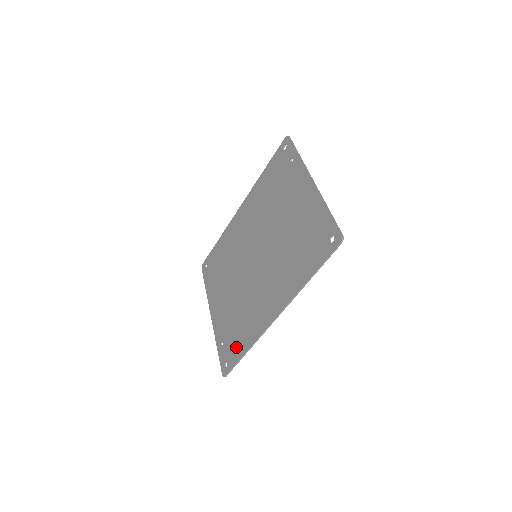
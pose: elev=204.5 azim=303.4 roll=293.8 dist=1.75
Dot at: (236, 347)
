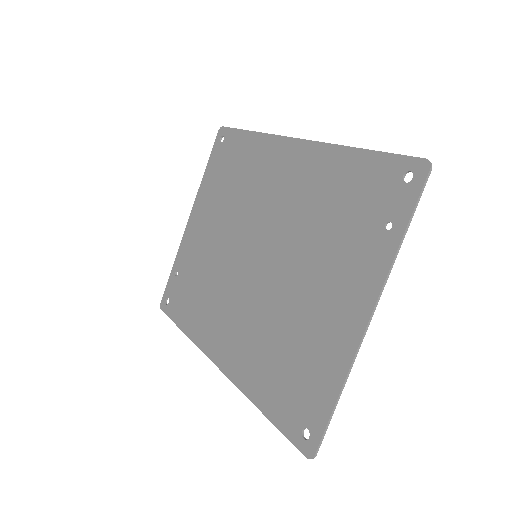
Dot at: (181, 307)
